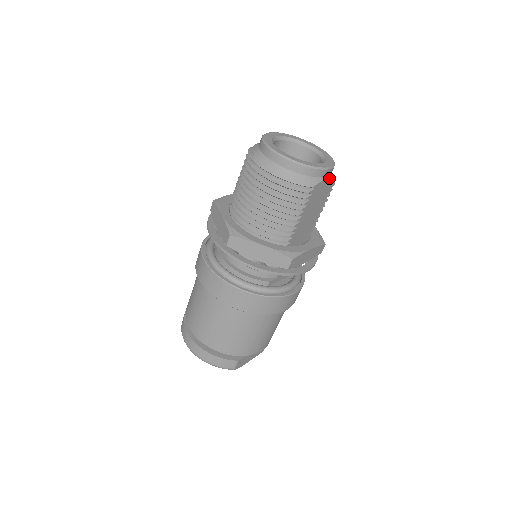
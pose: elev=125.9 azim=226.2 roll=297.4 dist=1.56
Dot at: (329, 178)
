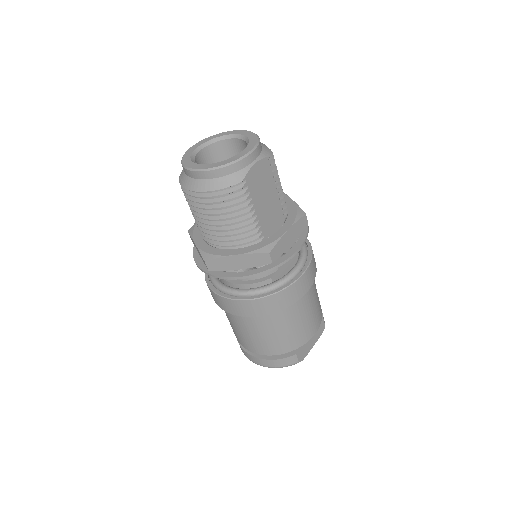
Dot at: (259, 160)
